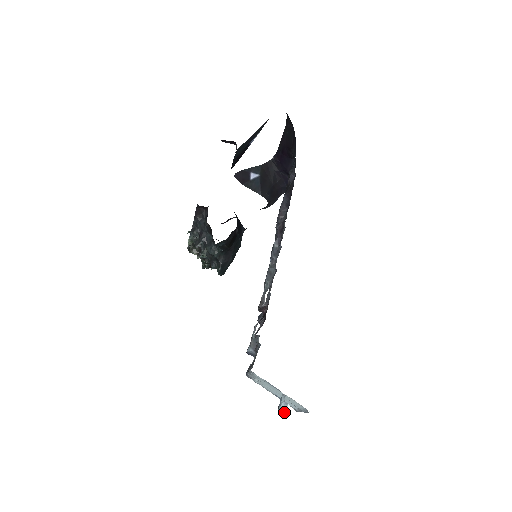
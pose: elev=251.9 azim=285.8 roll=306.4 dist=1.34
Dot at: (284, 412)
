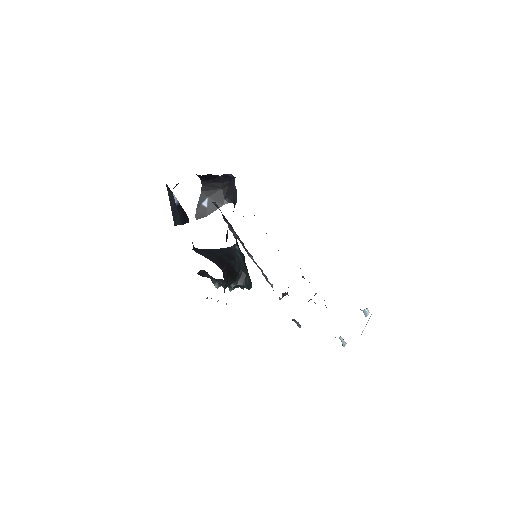
Dot at: occluded
